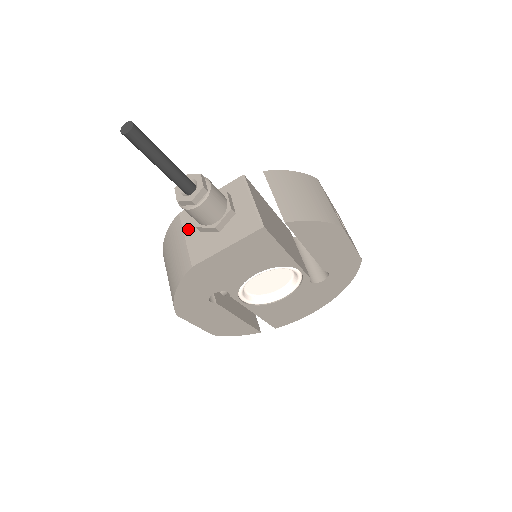
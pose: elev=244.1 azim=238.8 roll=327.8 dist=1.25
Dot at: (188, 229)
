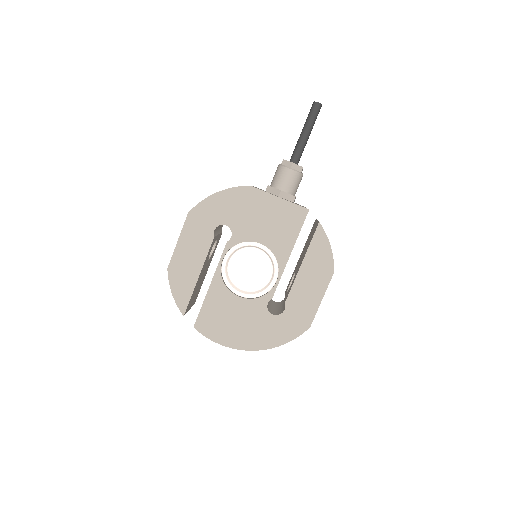
Dot at: occluded
